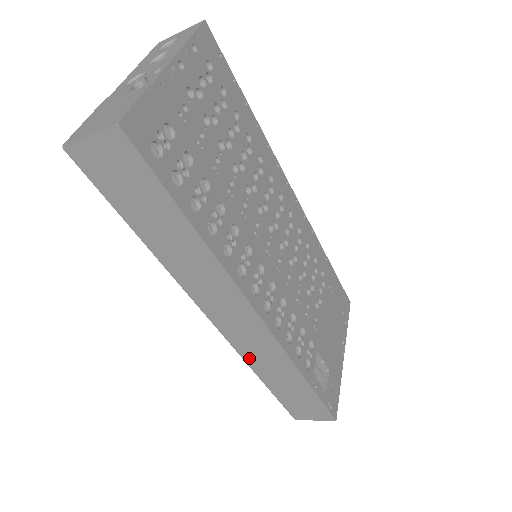
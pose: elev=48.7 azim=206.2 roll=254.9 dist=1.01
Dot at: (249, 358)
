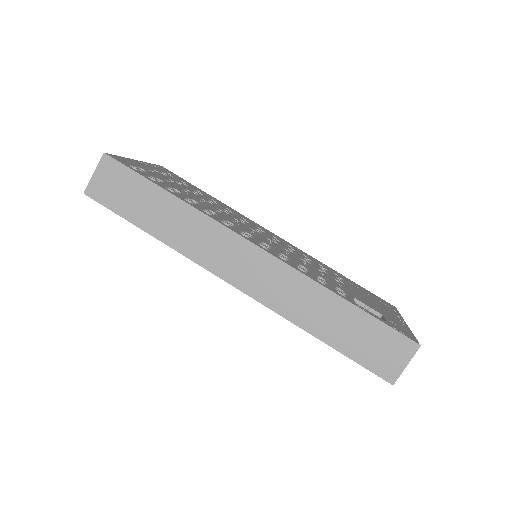
Dot at: (286, 311)
